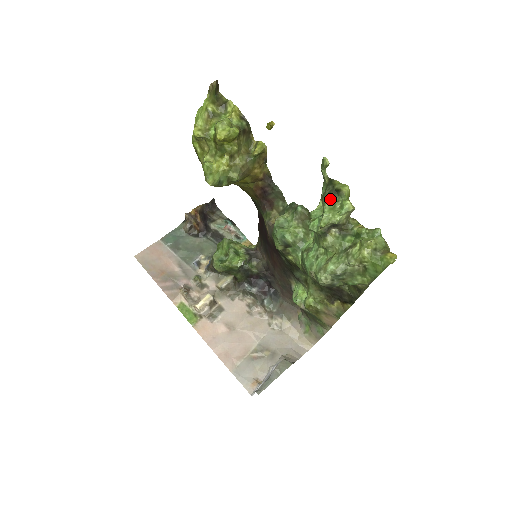
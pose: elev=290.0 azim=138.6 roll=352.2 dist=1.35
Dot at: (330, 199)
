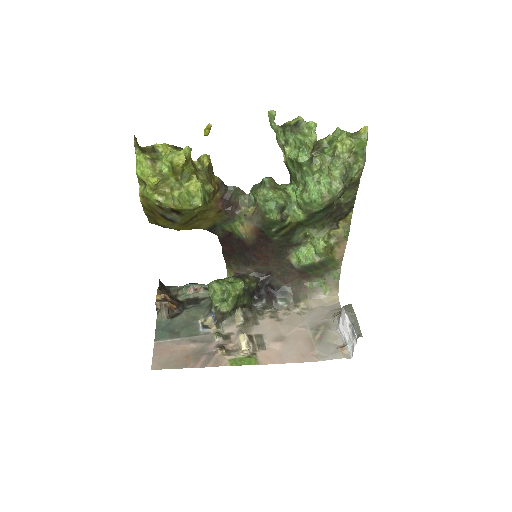
Dot at: (297, 132)
